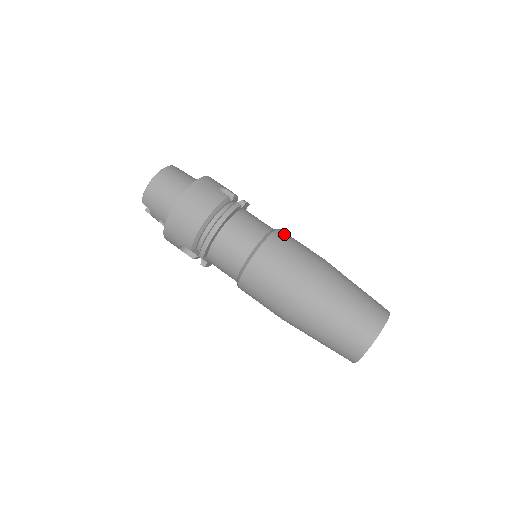
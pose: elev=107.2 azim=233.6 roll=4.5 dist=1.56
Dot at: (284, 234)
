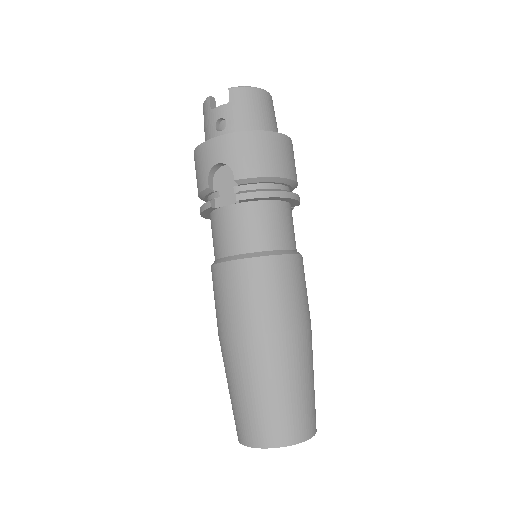
Dot at: occluded
